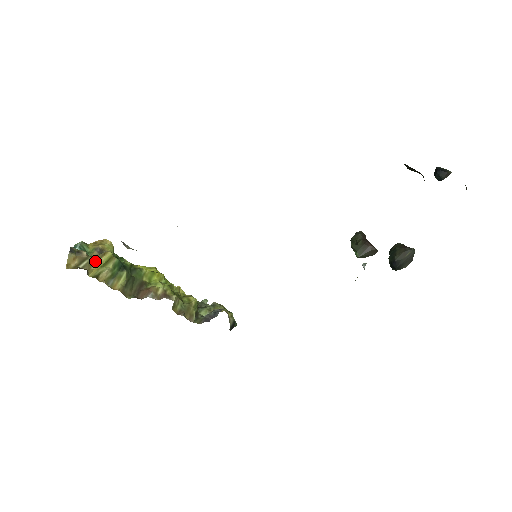
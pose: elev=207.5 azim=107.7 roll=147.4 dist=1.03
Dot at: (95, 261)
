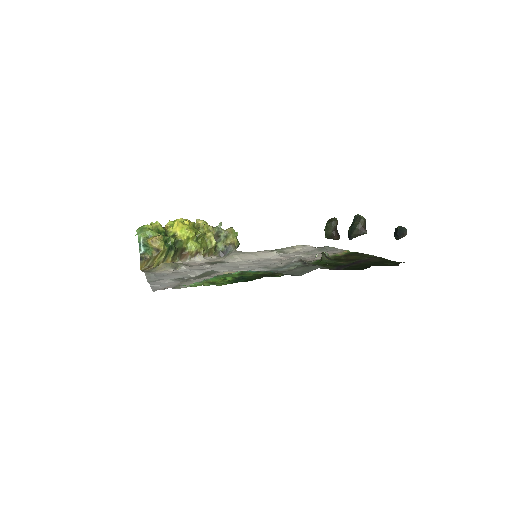
Dot at: (155, 258)
